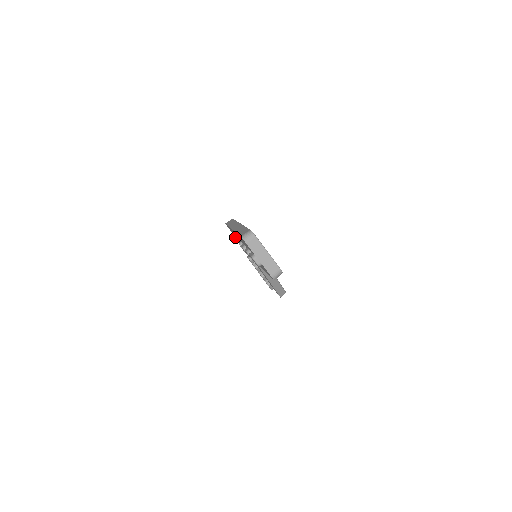
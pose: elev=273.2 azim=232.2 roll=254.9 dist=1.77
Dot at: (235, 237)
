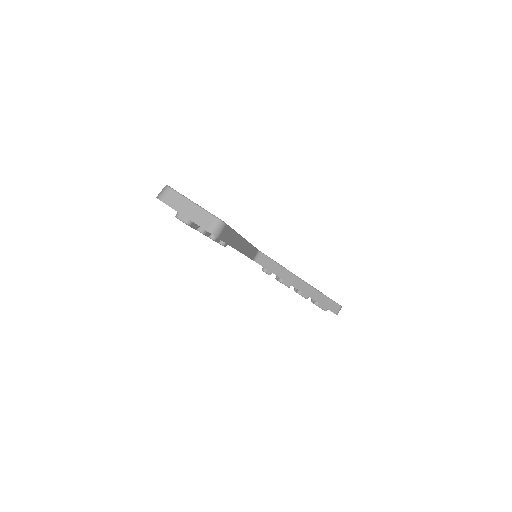
Dot at: occluded
